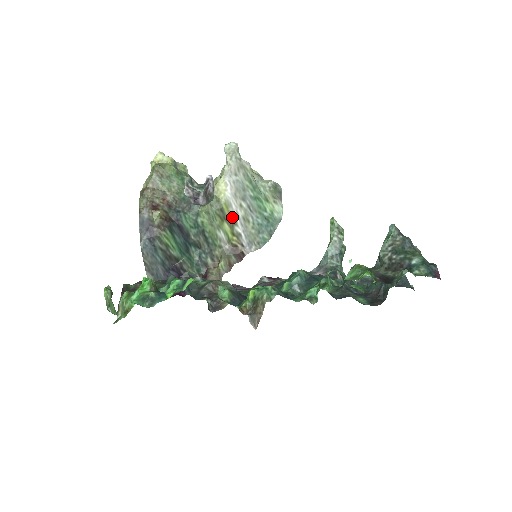
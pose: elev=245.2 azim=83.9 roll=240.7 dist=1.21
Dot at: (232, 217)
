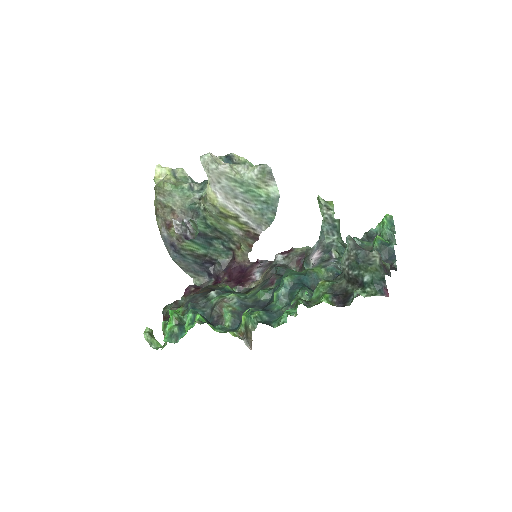
Dot at: (233, 214)
